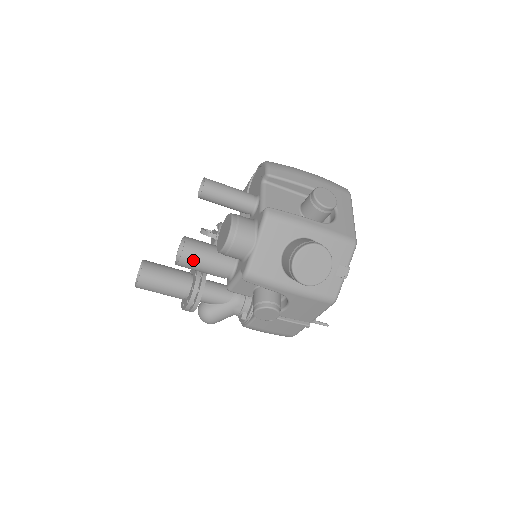
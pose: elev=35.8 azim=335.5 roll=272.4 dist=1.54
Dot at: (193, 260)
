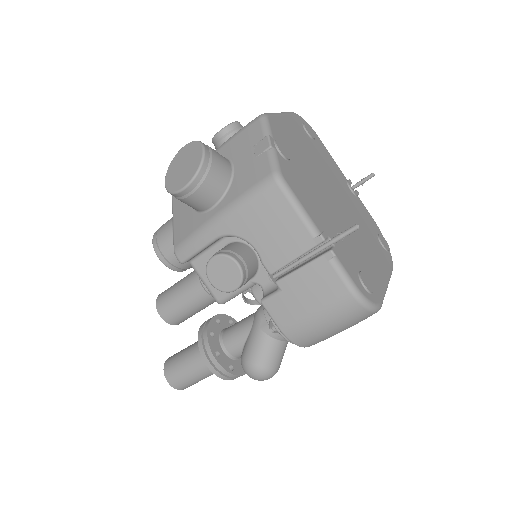
Dot at: (166, 301)
